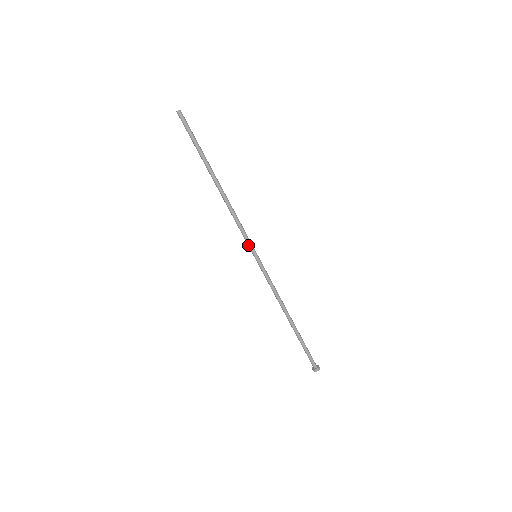
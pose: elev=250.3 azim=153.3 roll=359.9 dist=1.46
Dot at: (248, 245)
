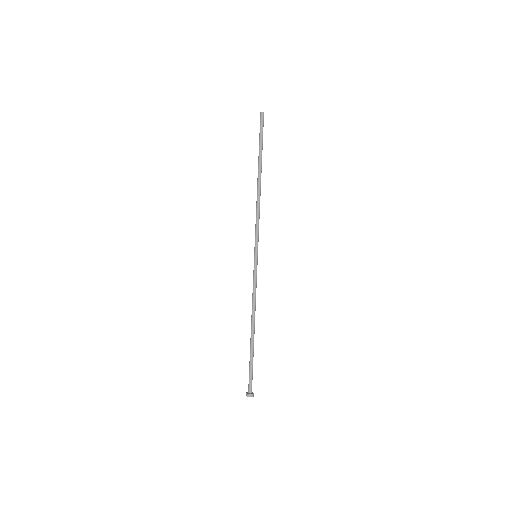
Dot at: (255, 243)
